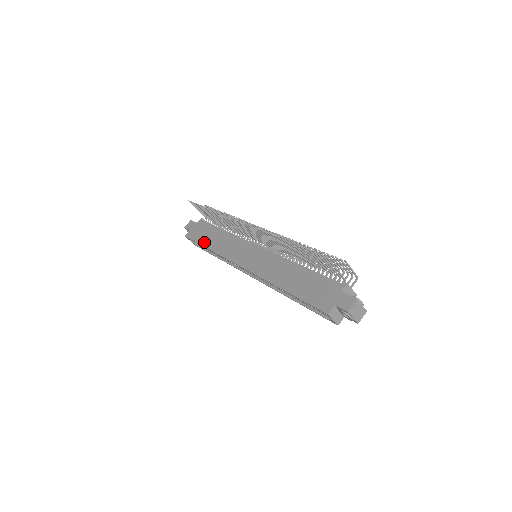
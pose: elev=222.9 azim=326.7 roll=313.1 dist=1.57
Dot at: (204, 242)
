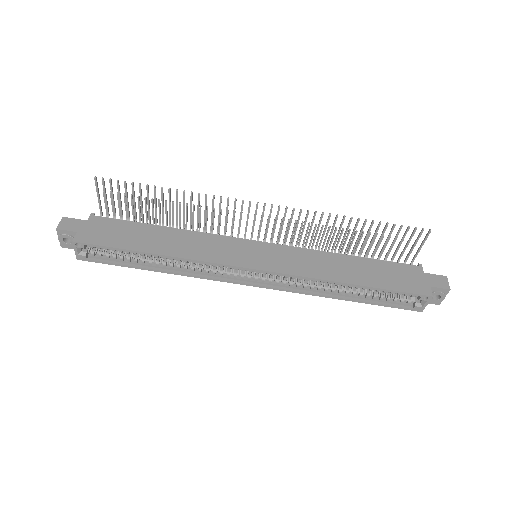
Dot at: (138, 246)
